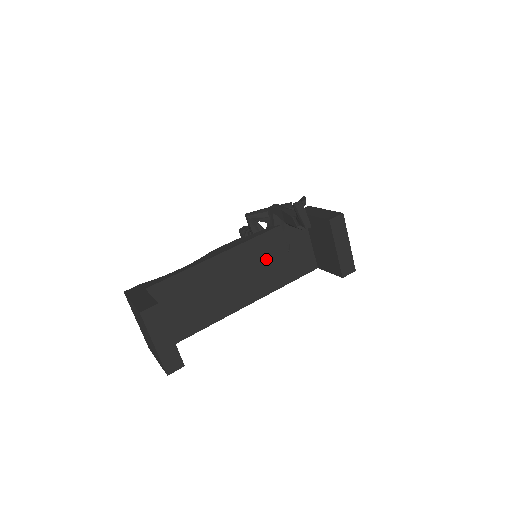
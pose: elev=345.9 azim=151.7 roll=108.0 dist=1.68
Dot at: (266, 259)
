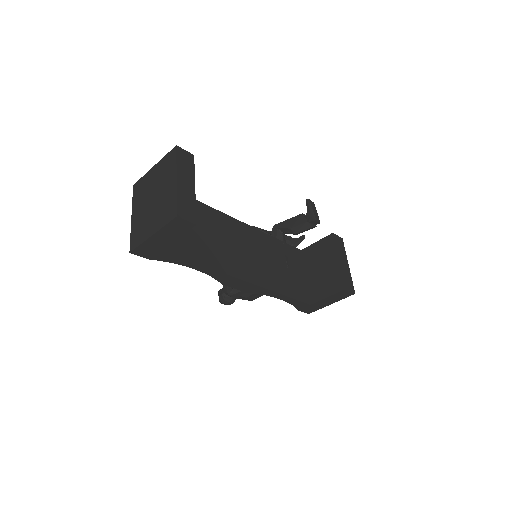
Dot at: (268, 256)
